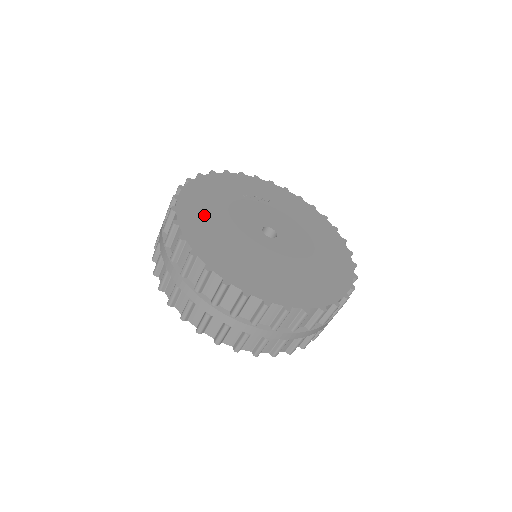
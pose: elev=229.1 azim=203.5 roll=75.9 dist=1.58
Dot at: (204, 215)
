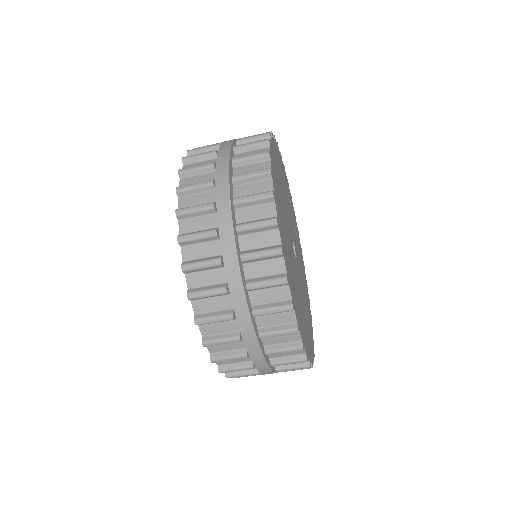
Dot at: occluded
